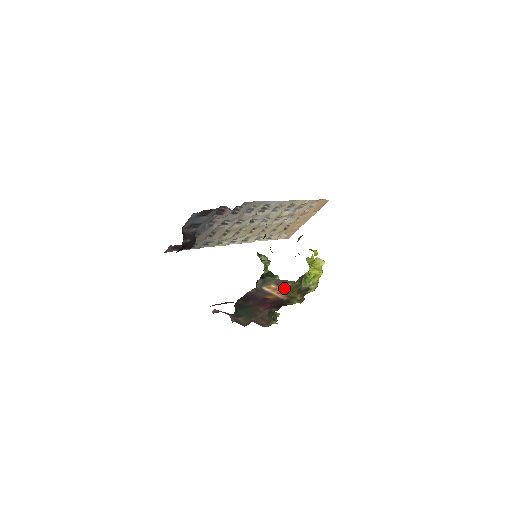
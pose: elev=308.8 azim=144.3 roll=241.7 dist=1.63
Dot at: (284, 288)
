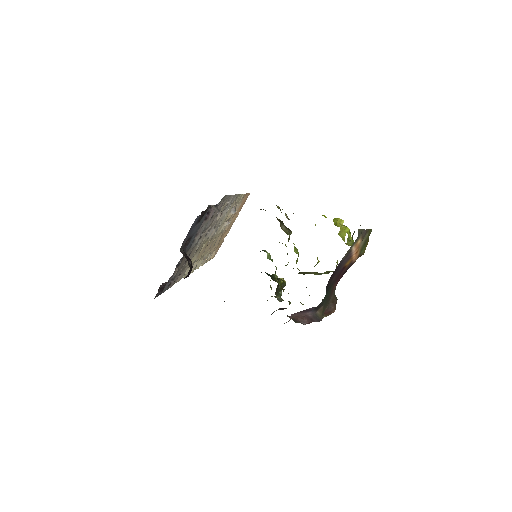
Dot at: (363, 242)
